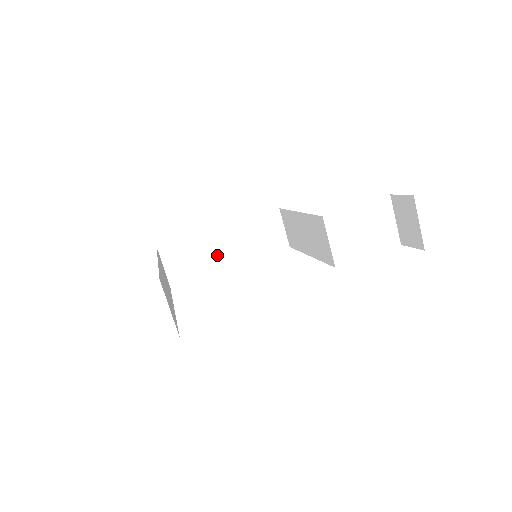
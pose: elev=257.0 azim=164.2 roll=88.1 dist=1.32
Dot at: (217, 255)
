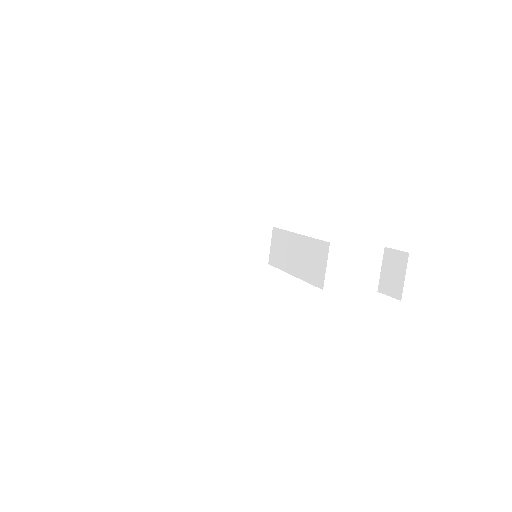
Dot at: (205, 246)
